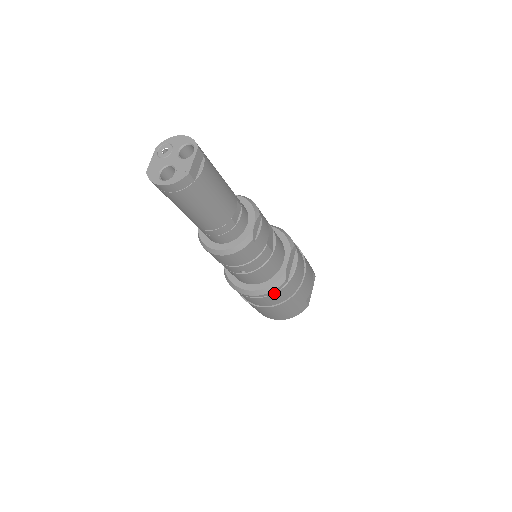
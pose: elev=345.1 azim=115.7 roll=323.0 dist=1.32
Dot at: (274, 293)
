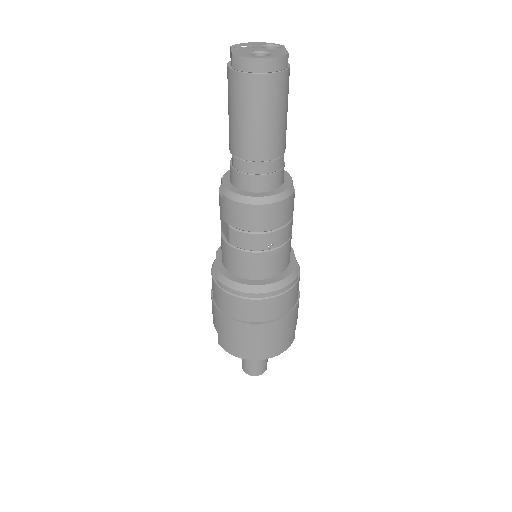
Dot at: (287, 291)
